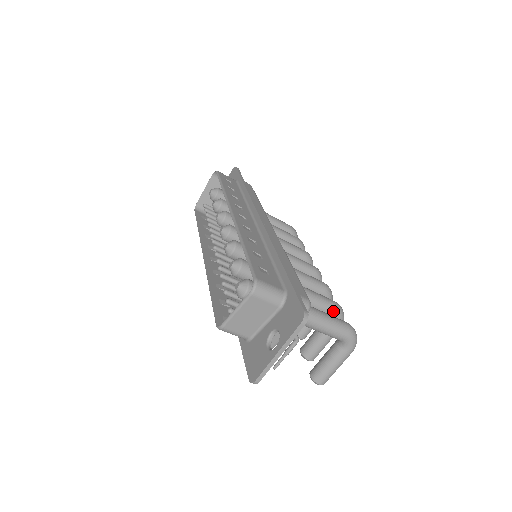
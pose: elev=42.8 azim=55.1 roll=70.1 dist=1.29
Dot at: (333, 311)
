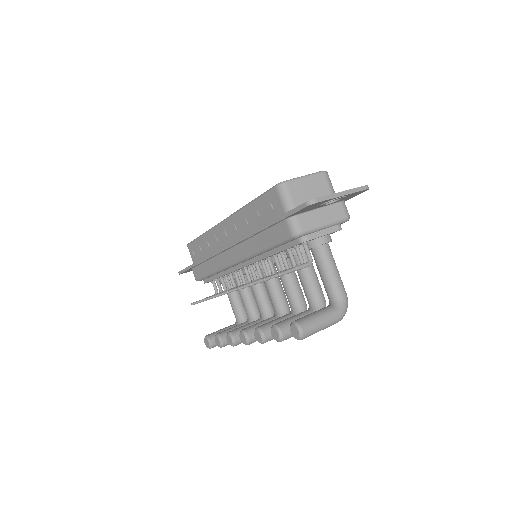
Dot at: (323, 297)
